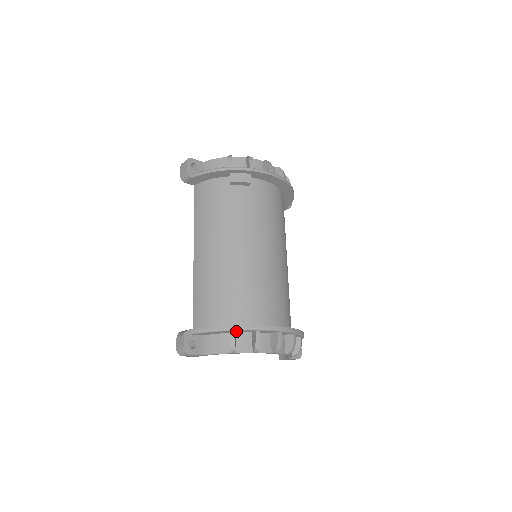
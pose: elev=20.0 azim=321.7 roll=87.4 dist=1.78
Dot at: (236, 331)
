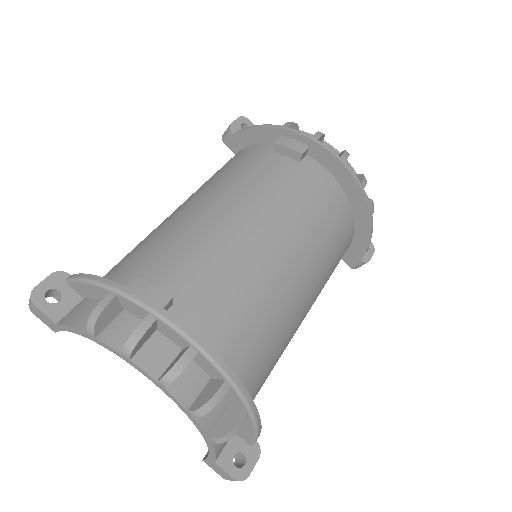
Dot at: (121, 300)
